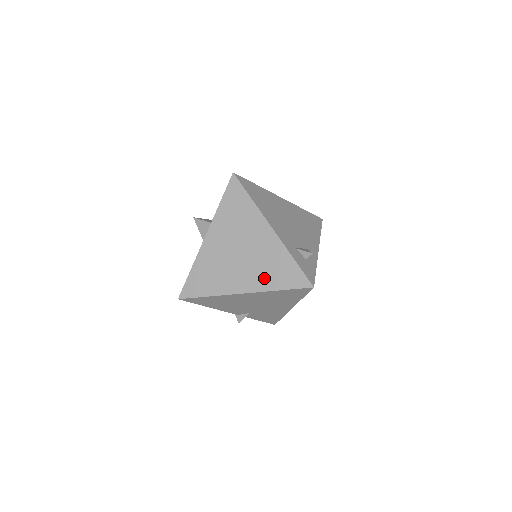
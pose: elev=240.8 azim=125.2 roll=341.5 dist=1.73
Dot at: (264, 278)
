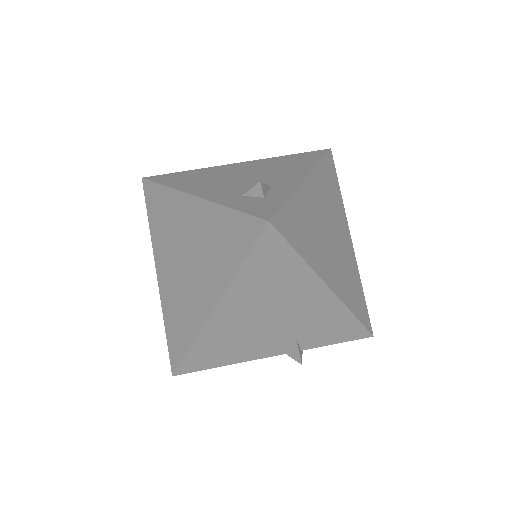
Dot at: (218, 267)
